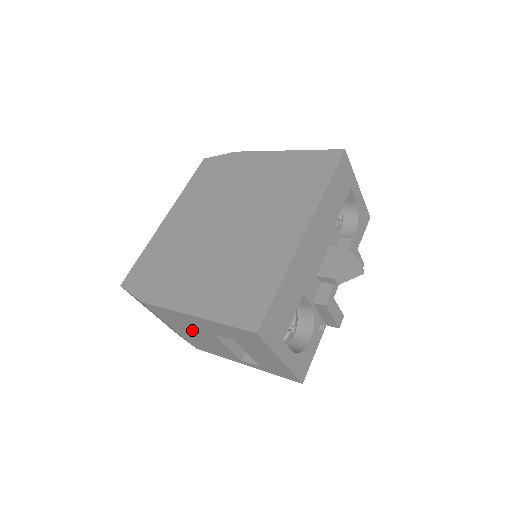
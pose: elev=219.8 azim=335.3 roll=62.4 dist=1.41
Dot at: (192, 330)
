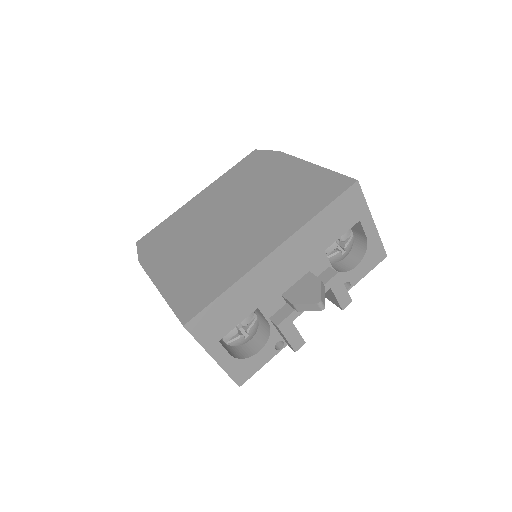
Dot at: occluded
